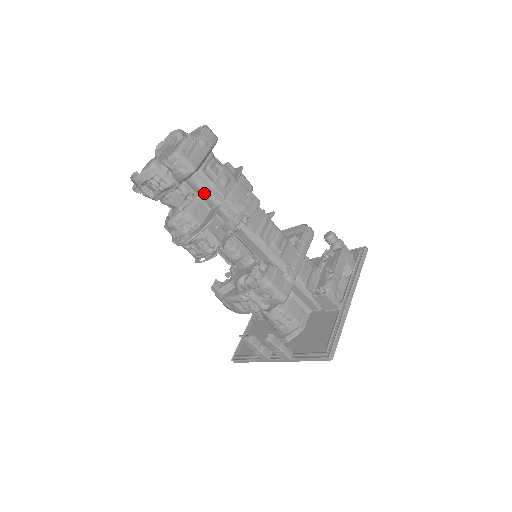
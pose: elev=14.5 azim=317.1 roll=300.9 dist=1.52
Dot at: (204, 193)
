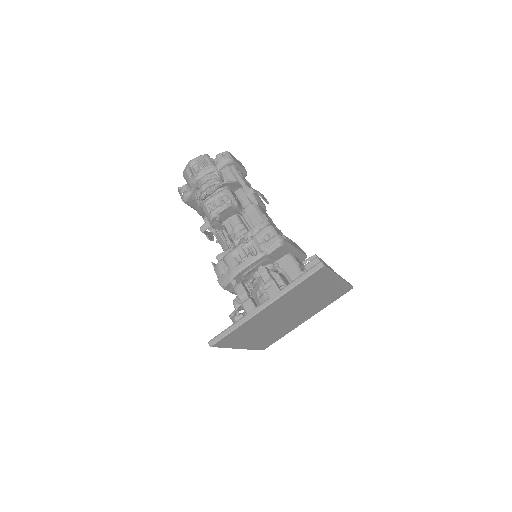
Dot at: (233, 178)
